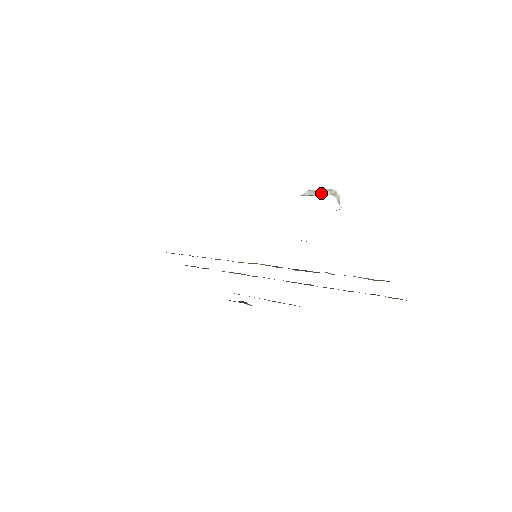
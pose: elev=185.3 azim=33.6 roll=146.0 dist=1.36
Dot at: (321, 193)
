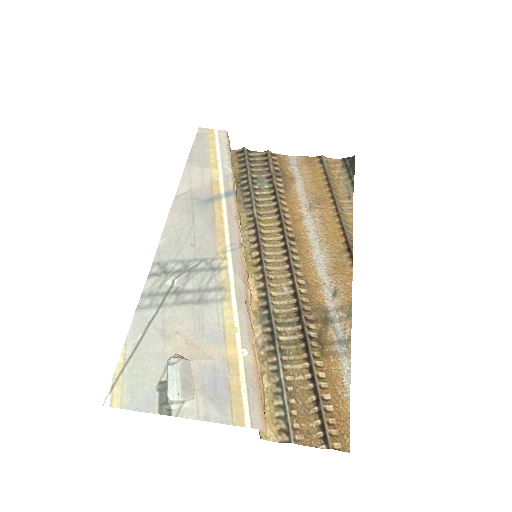
Dot at: (167, 387)
